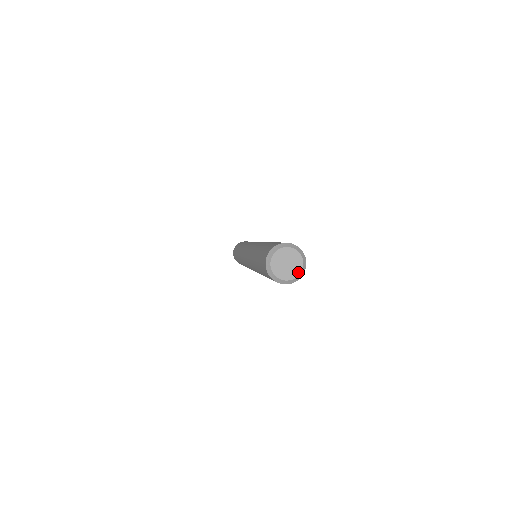
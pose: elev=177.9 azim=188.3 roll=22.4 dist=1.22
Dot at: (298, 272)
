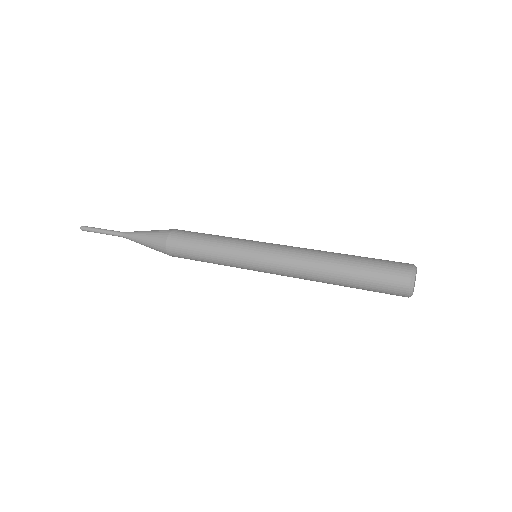
Dot at: occluded
